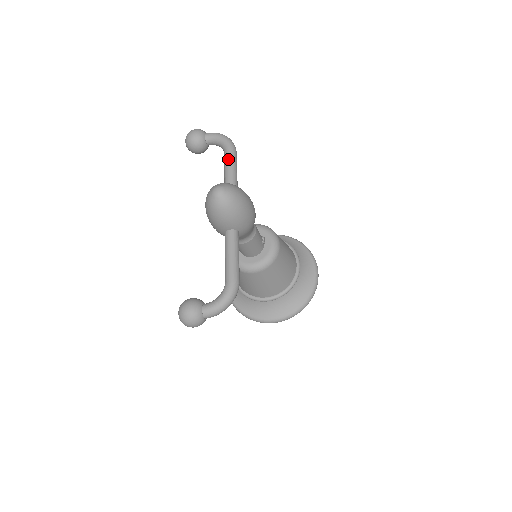
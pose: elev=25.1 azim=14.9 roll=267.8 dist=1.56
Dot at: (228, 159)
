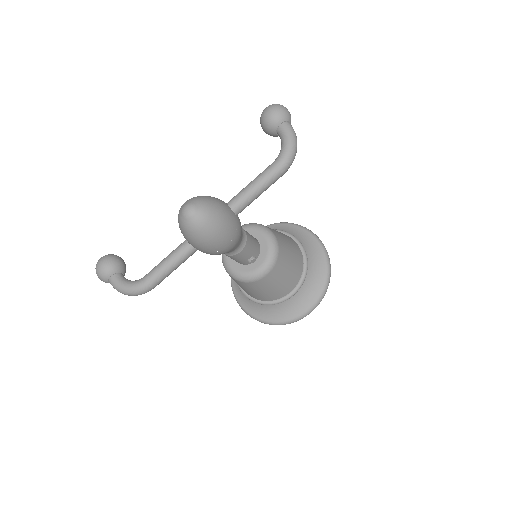
Dot at: (263, 175)
